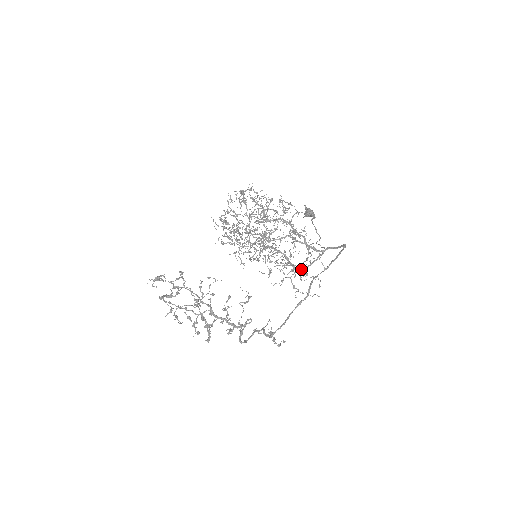
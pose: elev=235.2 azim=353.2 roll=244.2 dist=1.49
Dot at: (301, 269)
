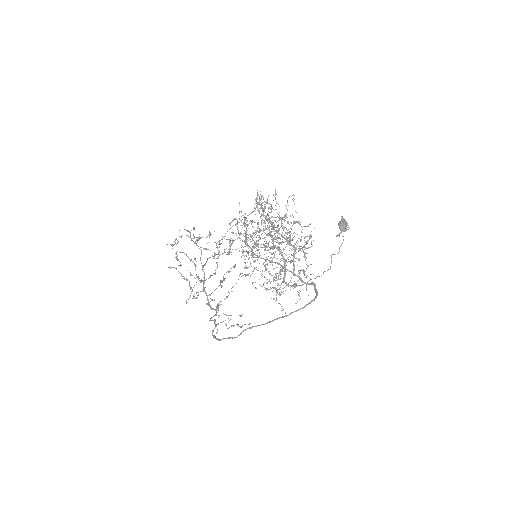
Dot at: occluded
